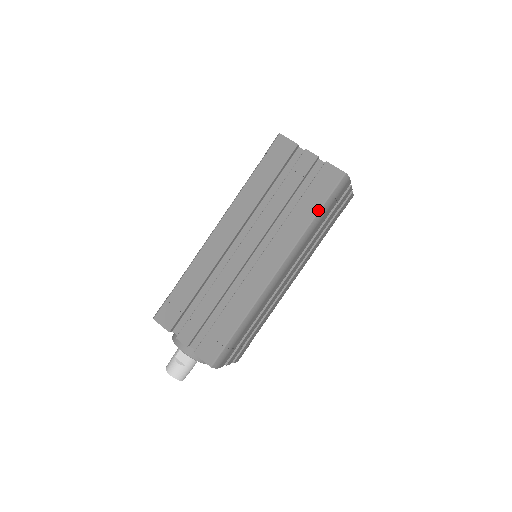
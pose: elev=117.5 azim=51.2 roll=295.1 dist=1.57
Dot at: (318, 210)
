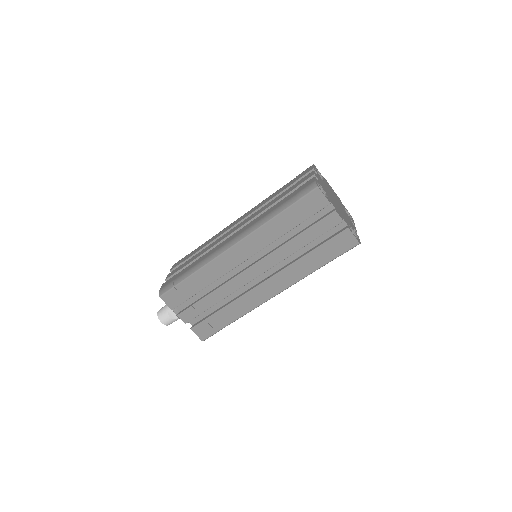
Dot at: (325, 263)
